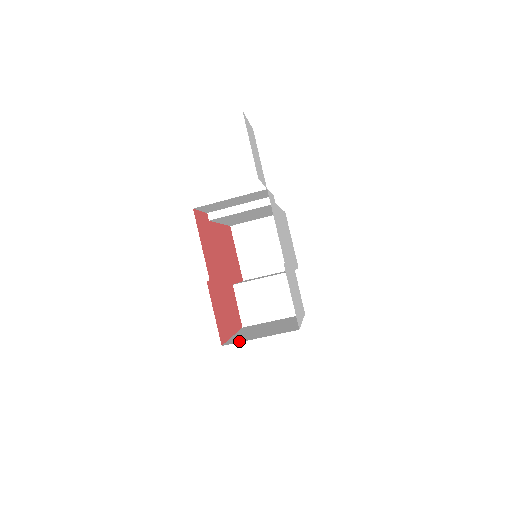
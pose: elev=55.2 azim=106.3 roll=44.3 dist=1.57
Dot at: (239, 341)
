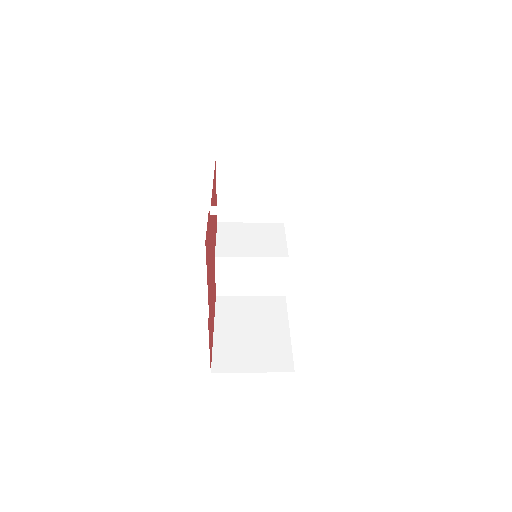
Dot at: (229, 368)
